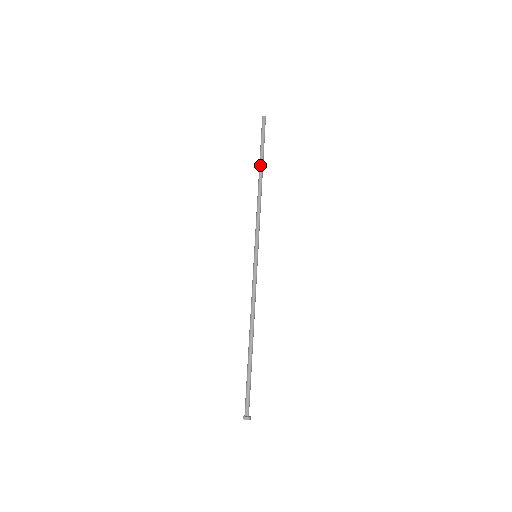
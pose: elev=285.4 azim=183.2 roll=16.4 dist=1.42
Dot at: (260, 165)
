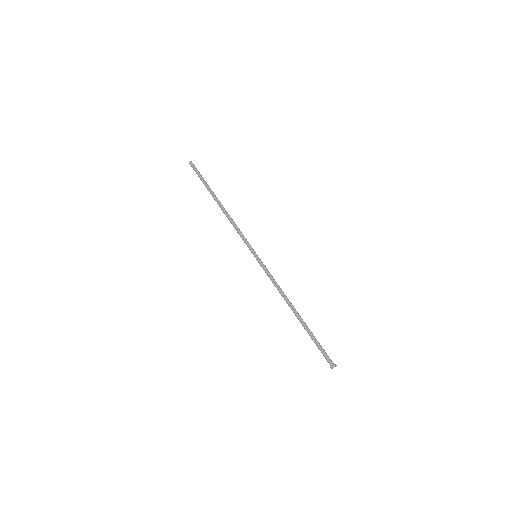
Dot at: (213, 194)
